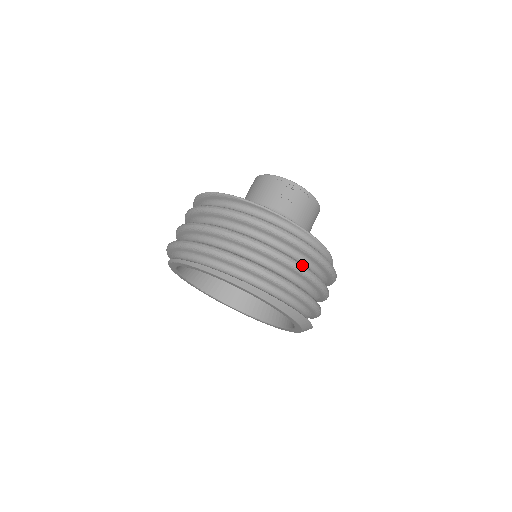
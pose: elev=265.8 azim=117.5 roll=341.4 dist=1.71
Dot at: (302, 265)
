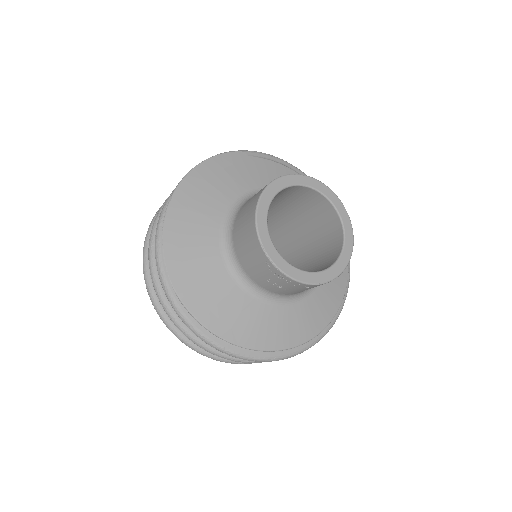
Dot at: occluded
